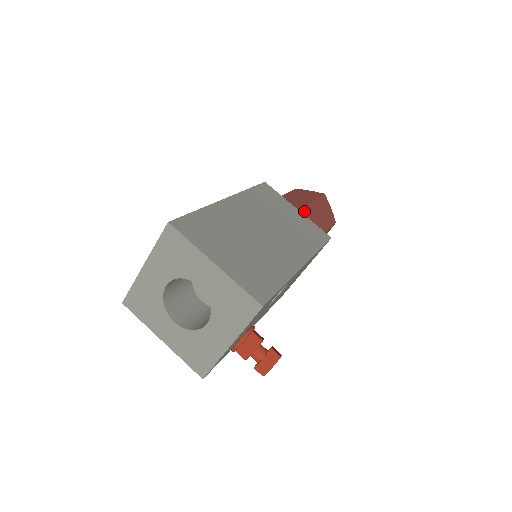
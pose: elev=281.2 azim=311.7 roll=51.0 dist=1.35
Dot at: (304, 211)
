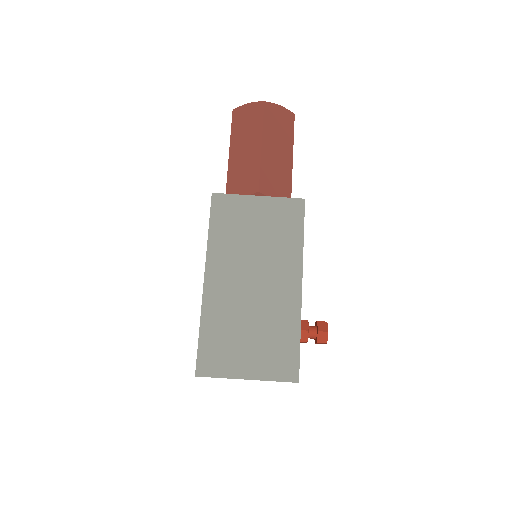
Dot at: (263, 174)
